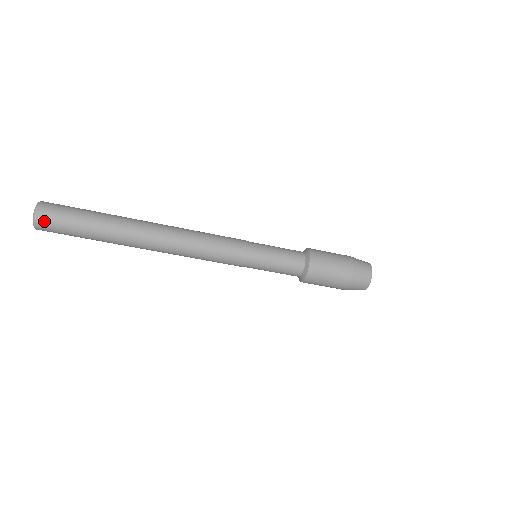
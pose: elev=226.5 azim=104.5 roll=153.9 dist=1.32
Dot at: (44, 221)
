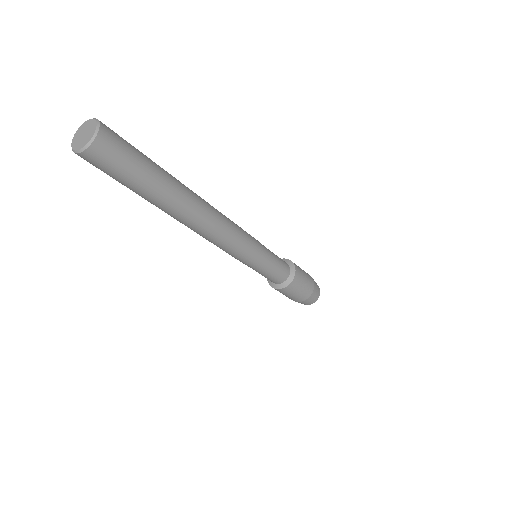
Dot at: (96, 157)
